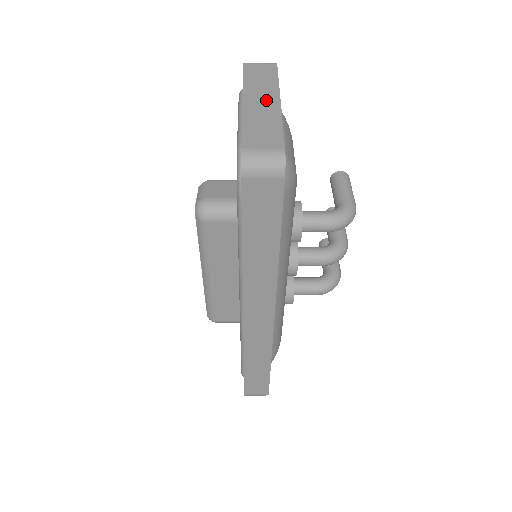
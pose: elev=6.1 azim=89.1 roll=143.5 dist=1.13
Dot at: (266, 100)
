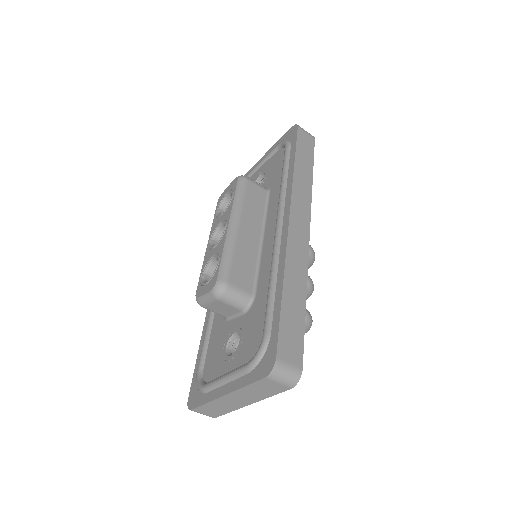
Dot at: occluded
